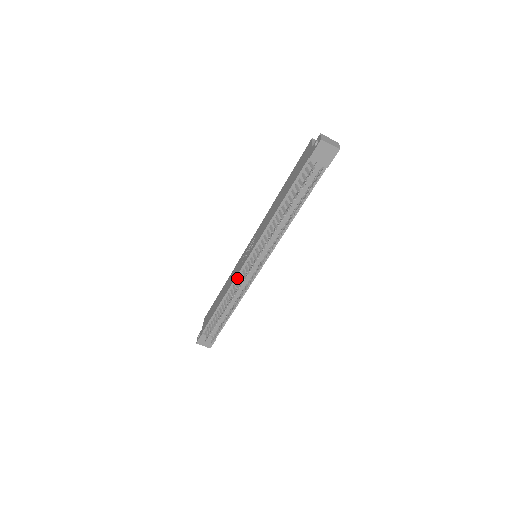
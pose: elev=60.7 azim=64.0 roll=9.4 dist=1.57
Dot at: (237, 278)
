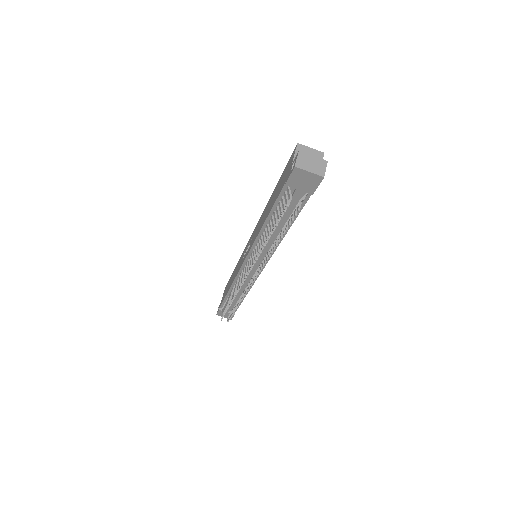
Dot at: (238, 276)
